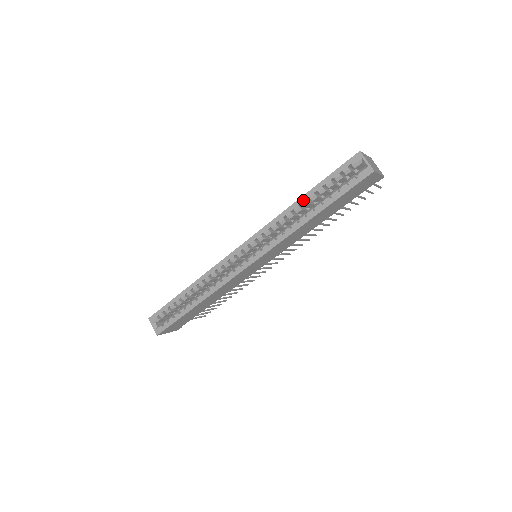
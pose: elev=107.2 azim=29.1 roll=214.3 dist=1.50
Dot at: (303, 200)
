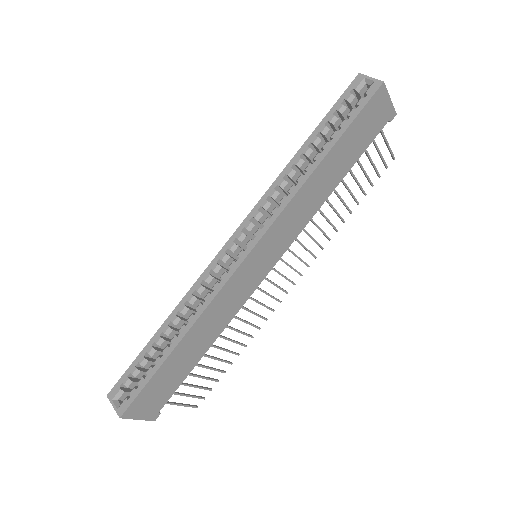
Dot at: (304, 149)
